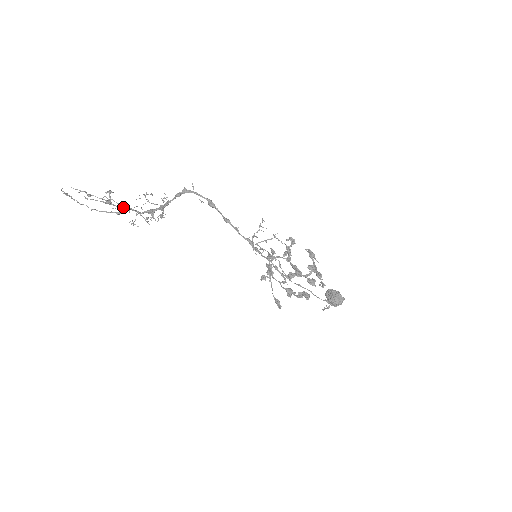
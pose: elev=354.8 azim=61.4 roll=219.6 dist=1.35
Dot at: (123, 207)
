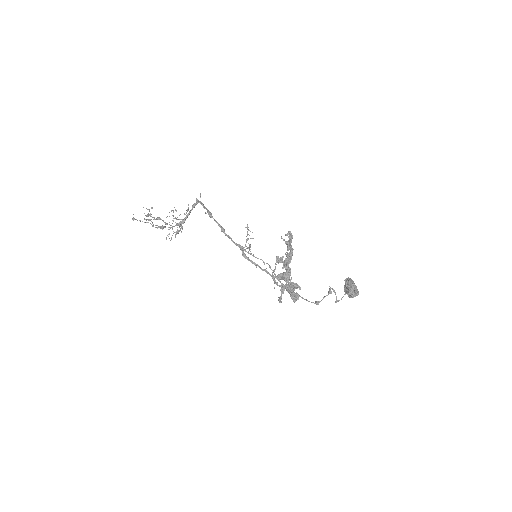
Dot at: (159, 226)
